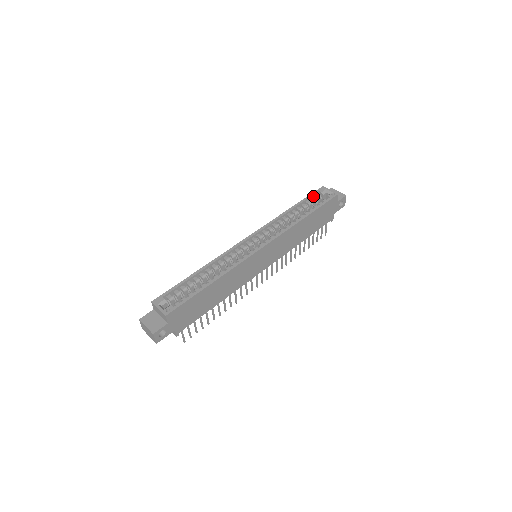
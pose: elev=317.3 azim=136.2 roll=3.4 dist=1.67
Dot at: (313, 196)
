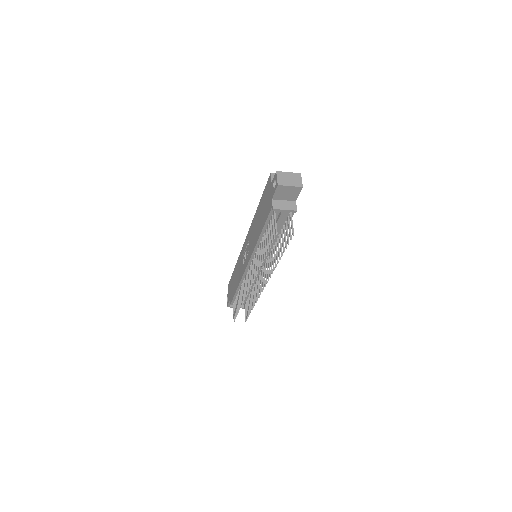
Dot at: occluded
